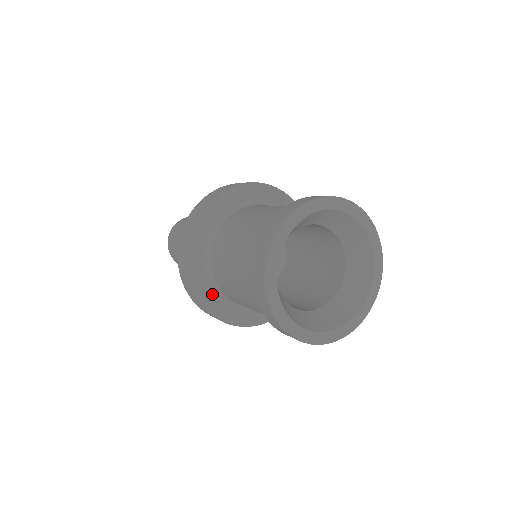
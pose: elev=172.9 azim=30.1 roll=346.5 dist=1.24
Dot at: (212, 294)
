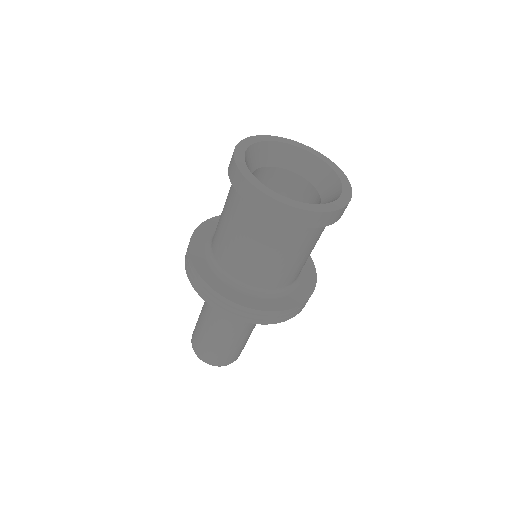
Dot at: (208, 234)
